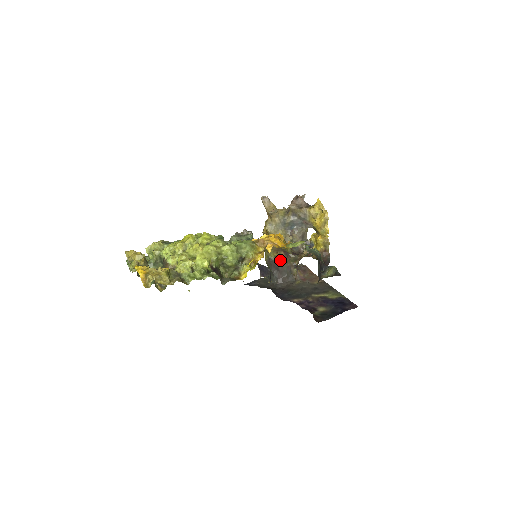
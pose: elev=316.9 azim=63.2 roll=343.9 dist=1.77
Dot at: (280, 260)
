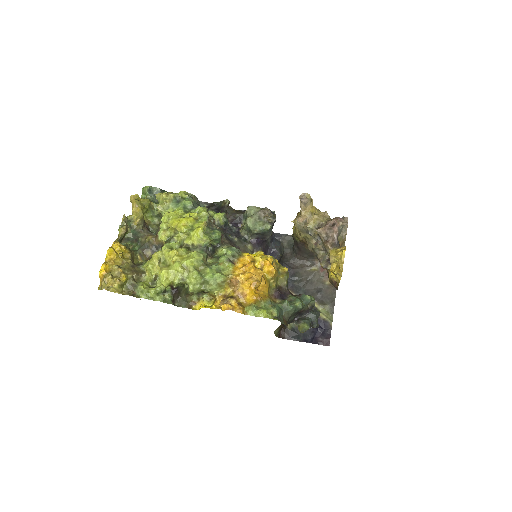
Dot at: (304, 245)
